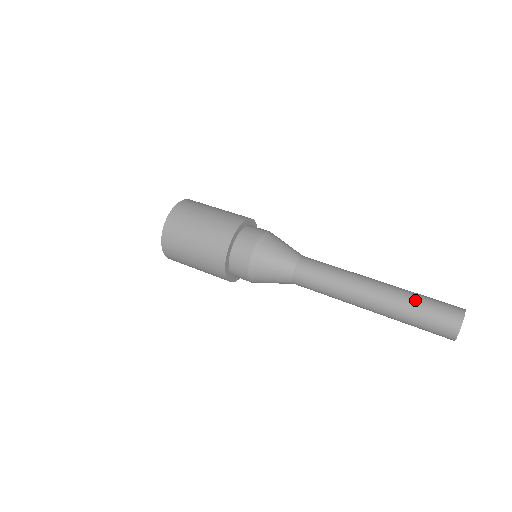
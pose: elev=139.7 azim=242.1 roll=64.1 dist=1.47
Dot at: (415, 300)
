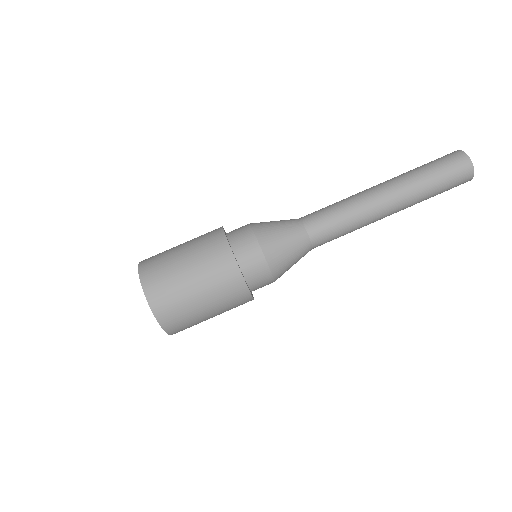
Dot at: (422, 172)
